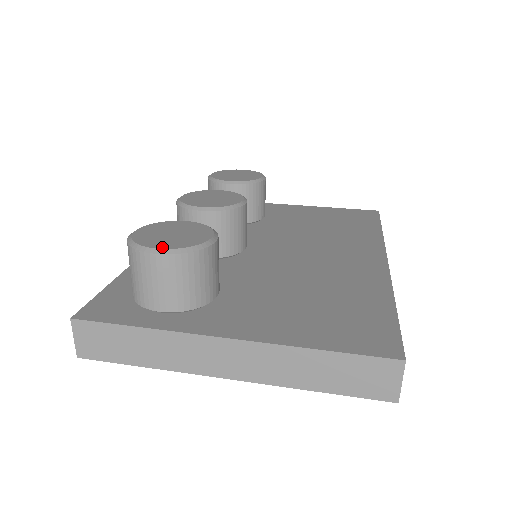
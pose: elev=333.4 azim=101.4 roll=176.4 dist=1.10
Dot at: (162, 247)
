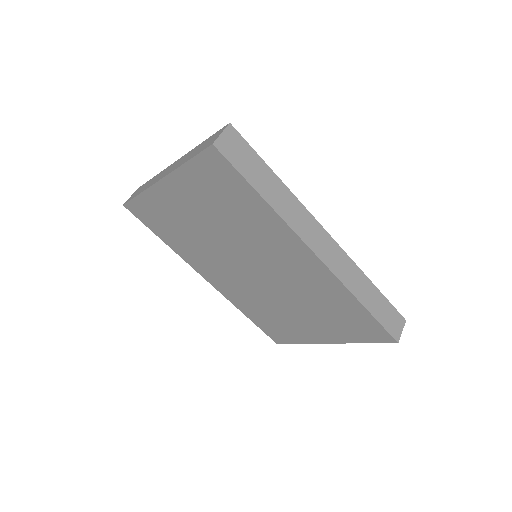
Dot at: occluded
